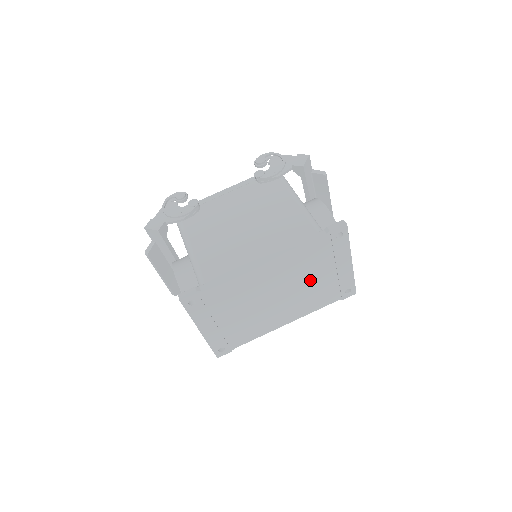
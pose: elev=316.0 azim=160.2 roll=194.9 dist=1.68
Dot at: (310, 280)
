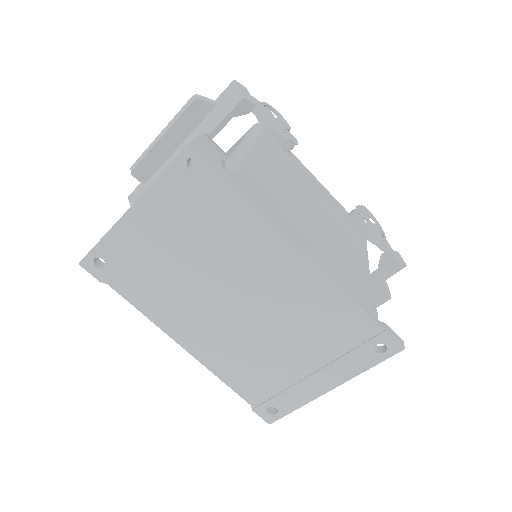
Dot at: (282, 343)
